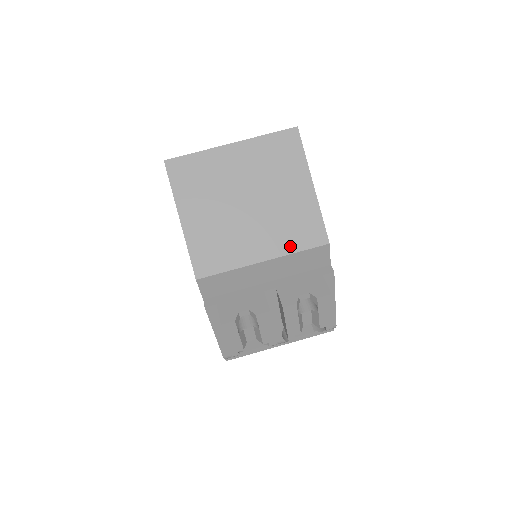
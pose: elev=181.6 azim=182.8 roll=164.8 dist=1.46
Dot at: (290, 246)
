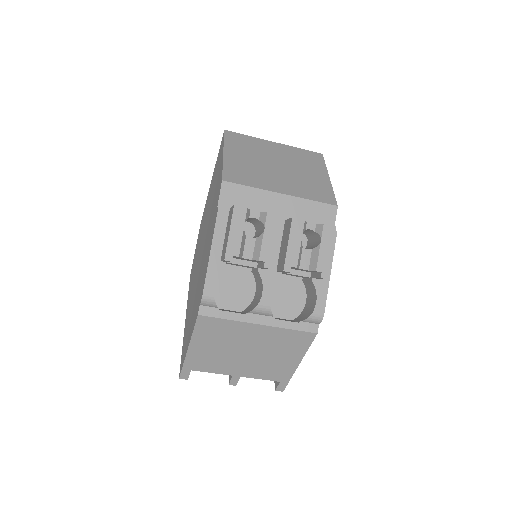
Dot at: (305, 195)
